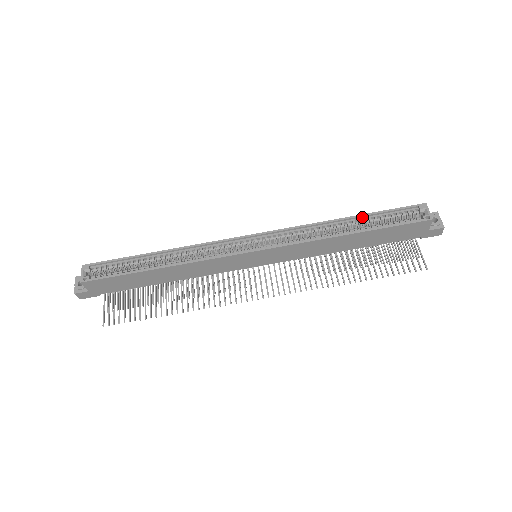
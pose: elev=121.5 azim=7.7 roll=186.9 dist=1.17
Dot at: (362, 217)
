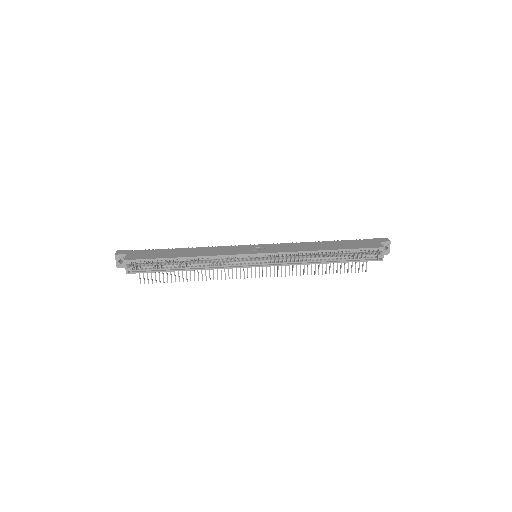
Dot at: (338, 250)
